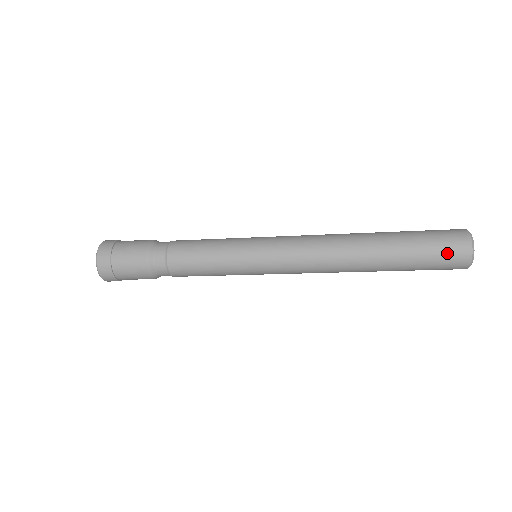
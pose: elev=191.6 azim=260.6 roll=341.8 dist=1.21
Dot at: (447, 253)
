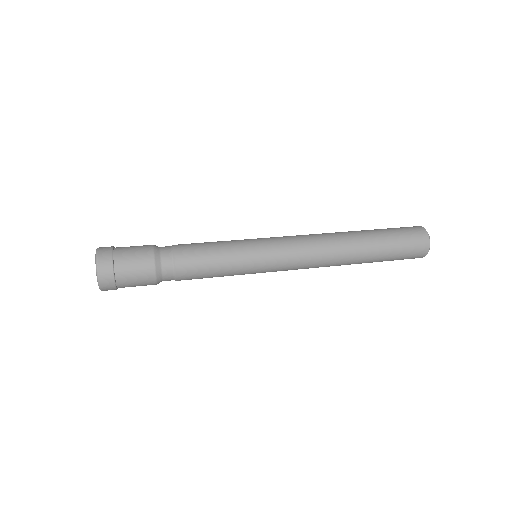
Dot at: occluded
